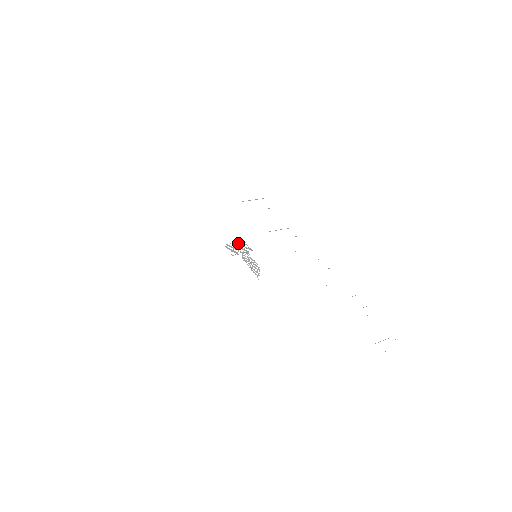
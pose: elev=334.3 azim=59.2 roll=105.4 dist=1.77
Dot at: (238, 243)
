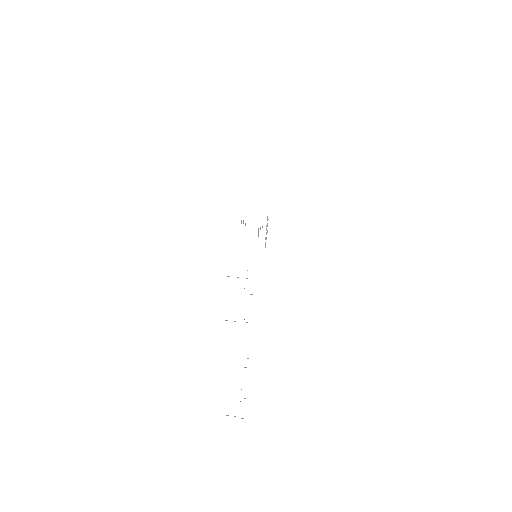
Dot at: occluded
